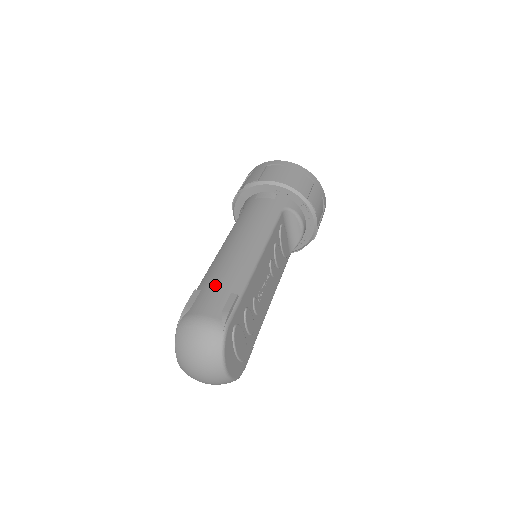
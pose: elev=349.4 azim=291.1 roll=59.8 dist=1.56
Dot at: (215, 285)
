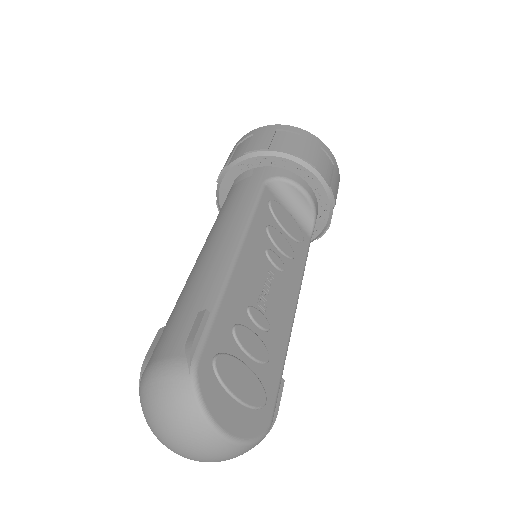
Dot at: (178, 311)
